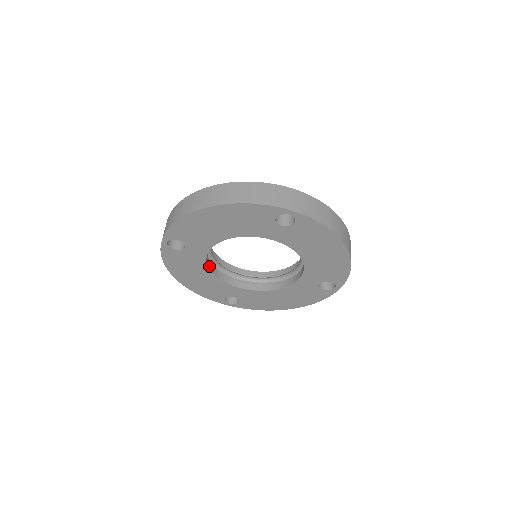
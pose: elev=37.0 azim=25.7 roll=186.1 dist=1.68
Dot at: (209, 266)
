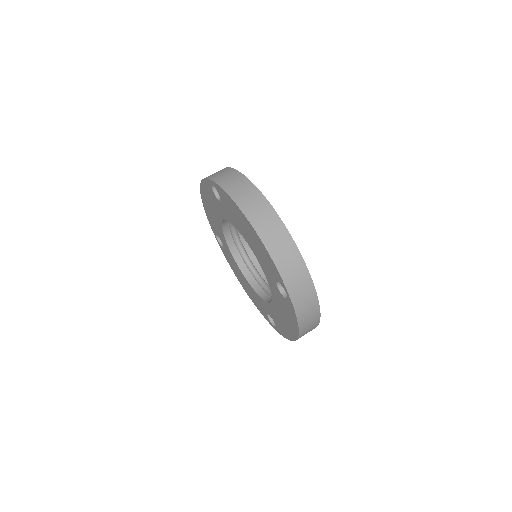
Dot at: (224, 220)
